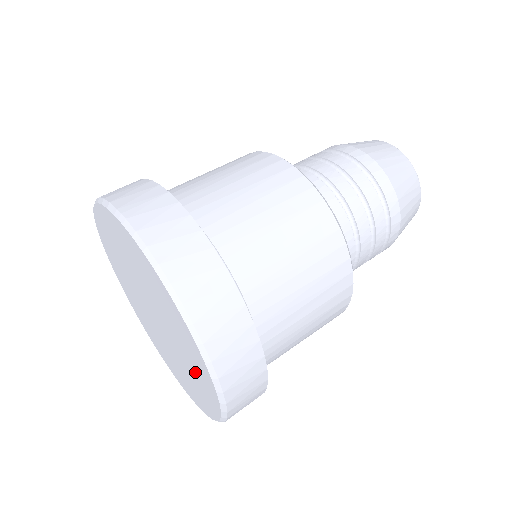
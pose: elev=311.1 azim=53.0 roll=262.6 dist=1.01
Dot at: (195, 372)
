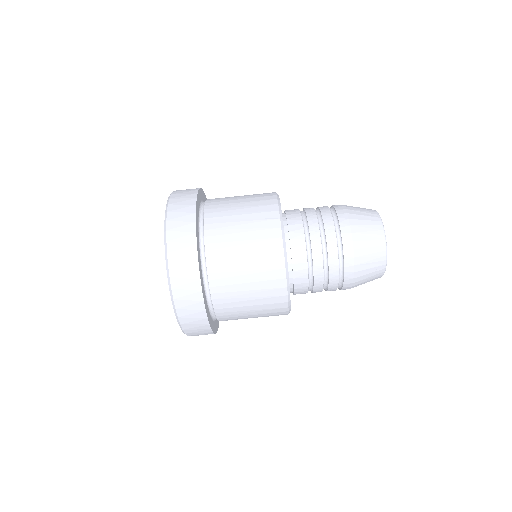
Dot at: occluded
